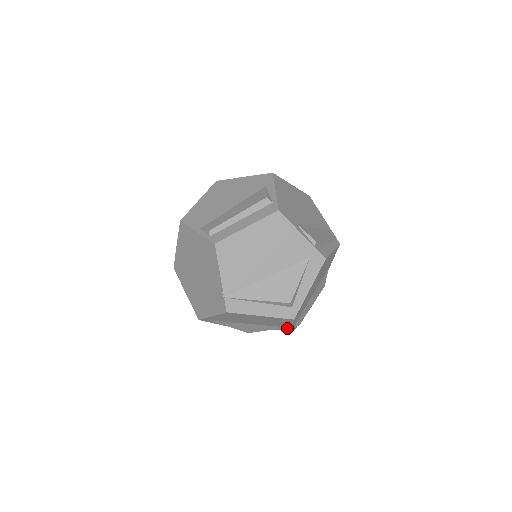
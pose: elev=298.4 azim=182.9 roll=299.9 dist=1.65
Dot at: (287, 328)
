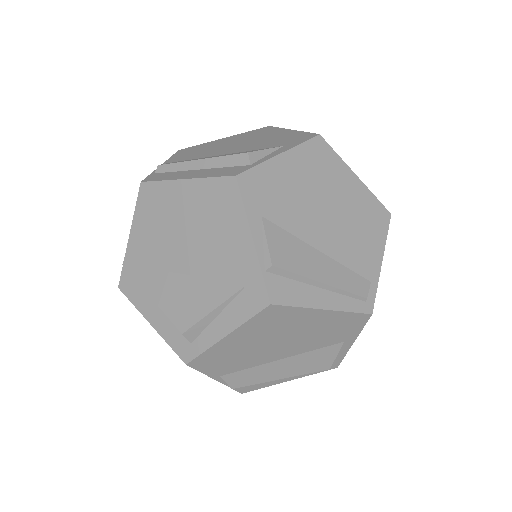
Dot at: occluded
